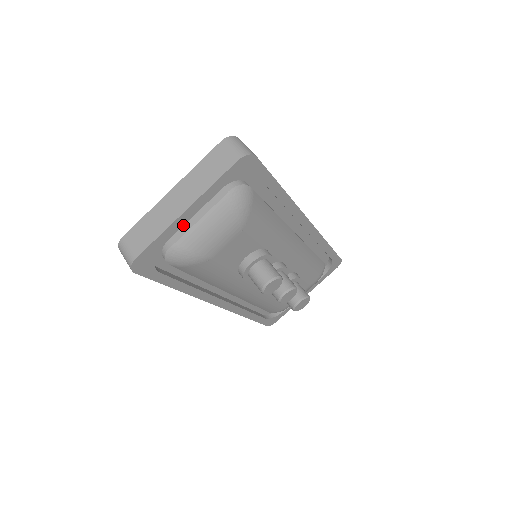
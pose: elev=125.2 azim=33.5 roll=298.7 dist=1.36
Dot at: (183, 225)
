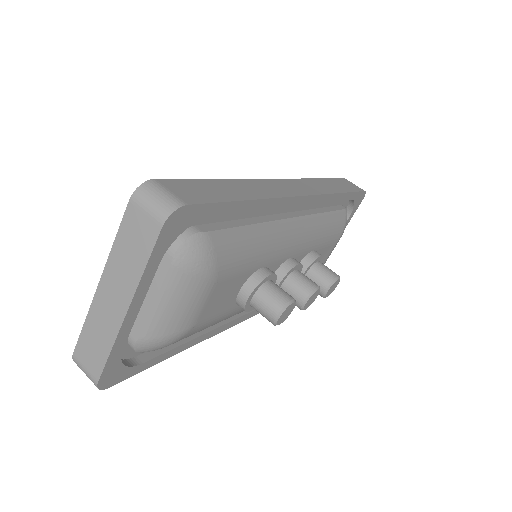
Dot at: (138, 313)
